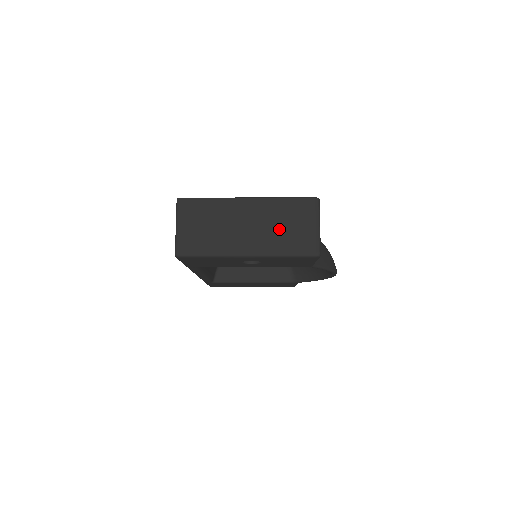
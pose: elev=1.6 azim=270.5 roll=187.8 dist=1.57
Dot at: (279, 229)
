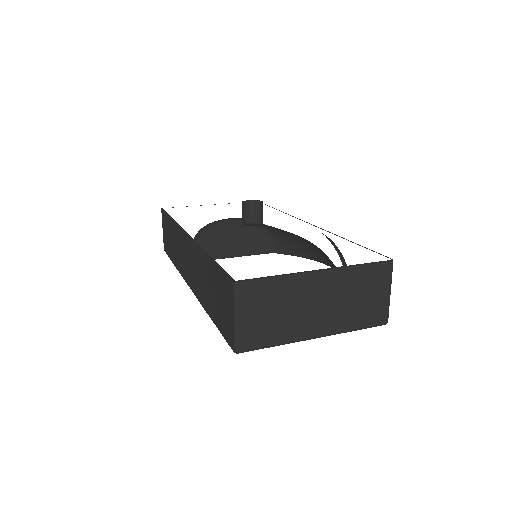
Dot at: (352, 303)
